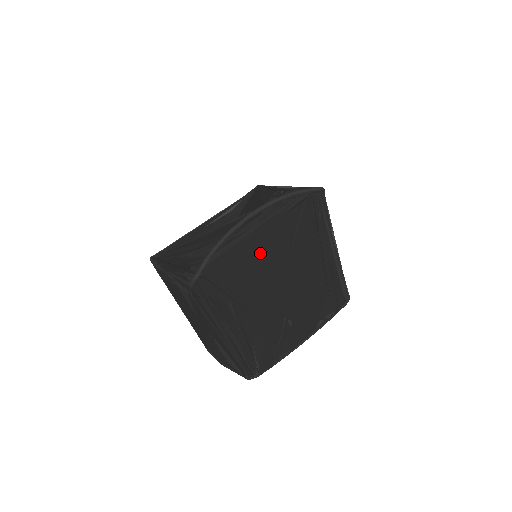
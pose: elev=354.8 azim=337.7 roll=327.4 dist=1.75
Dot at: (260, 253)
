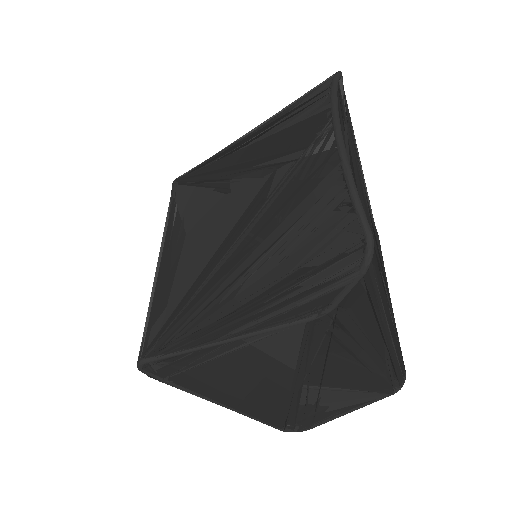
Dot at: occluded
